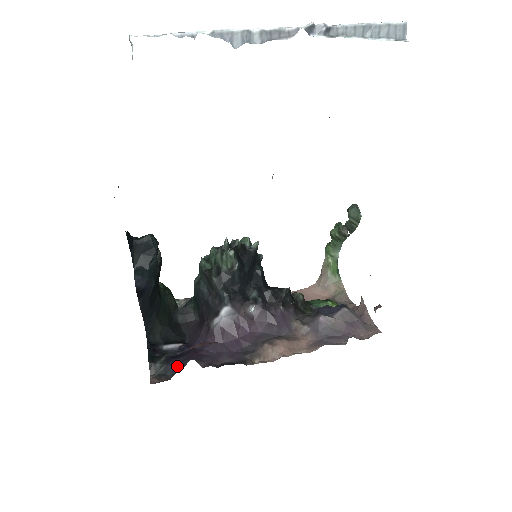
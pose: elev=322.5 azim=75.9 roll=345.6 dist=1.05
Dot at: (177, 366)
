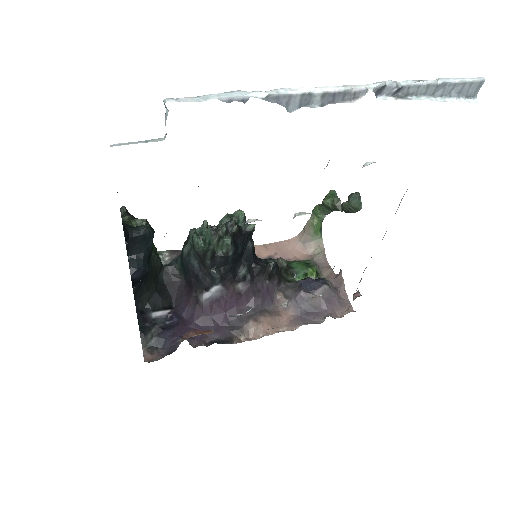
Dot at: (168, 341)
